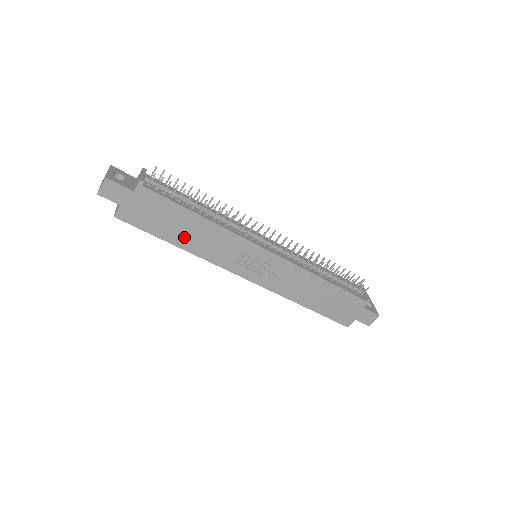
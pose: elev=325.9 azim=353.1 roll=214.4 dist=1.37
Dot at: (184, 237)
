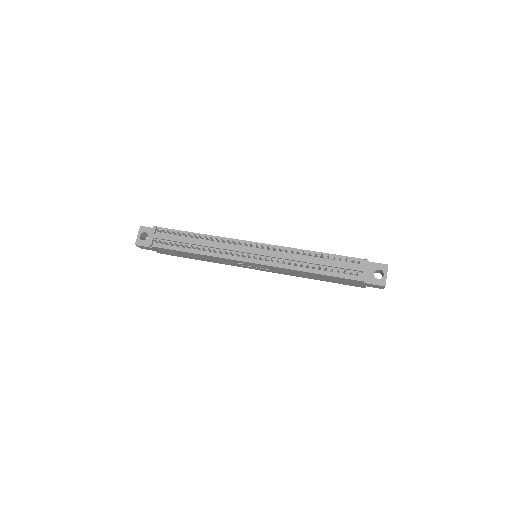
Dot at: (199, 258)
